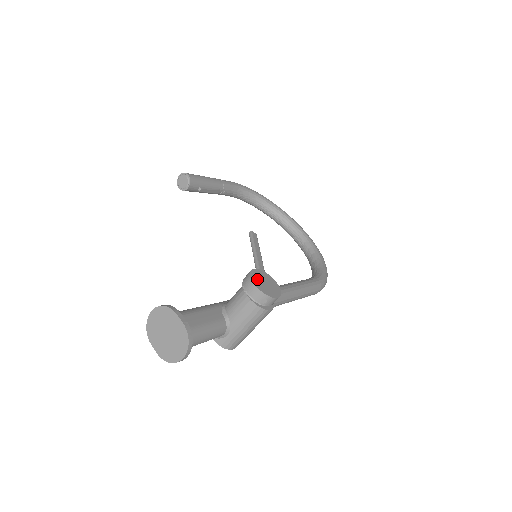
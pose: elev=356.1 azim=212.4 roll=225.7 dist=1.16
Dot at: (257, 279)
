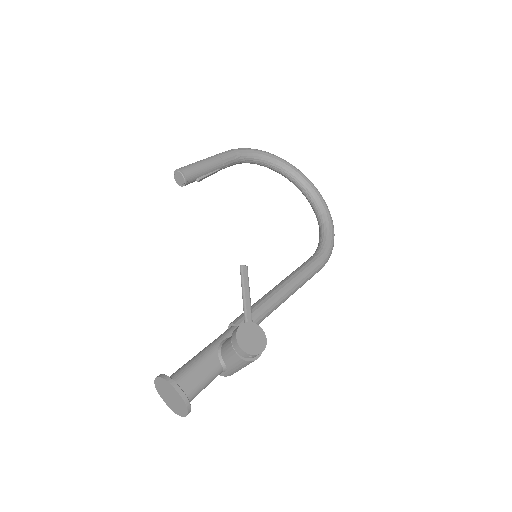
Dot at: (243, 338)
